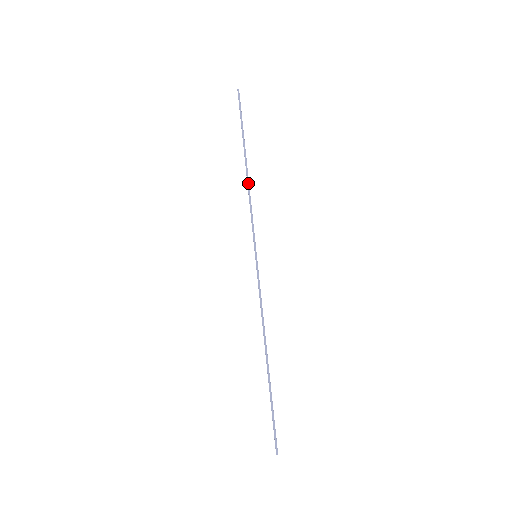
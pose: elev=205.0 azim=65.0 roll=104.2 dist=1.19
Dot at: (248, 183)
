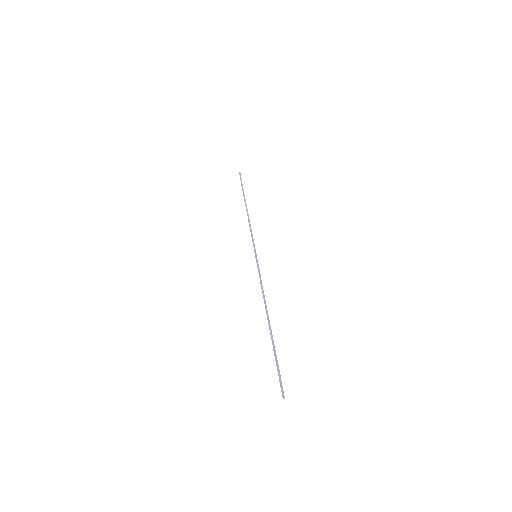
Dot at: occluded
